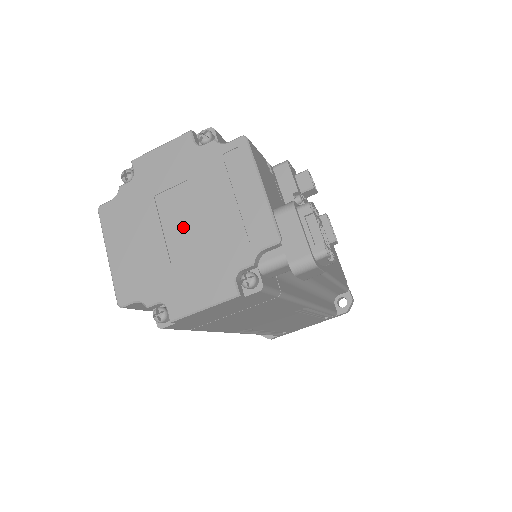
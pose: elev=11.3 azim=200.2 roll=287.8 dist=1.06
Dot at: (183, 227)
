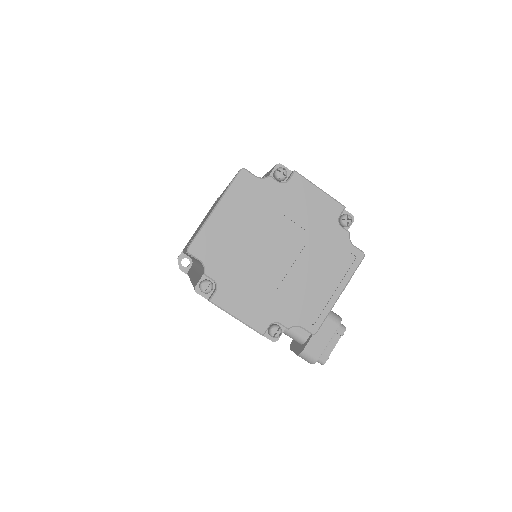
Dot at: (277, 257)
